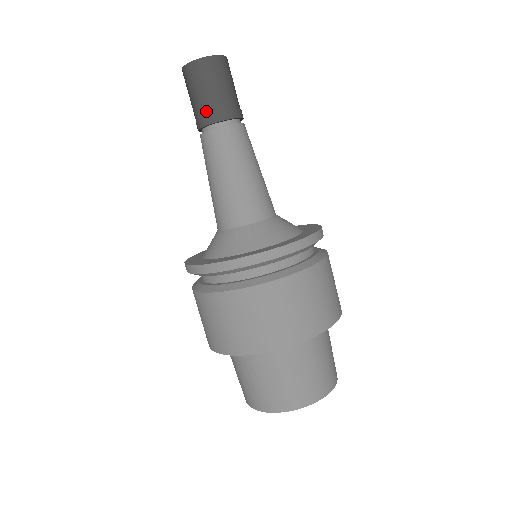
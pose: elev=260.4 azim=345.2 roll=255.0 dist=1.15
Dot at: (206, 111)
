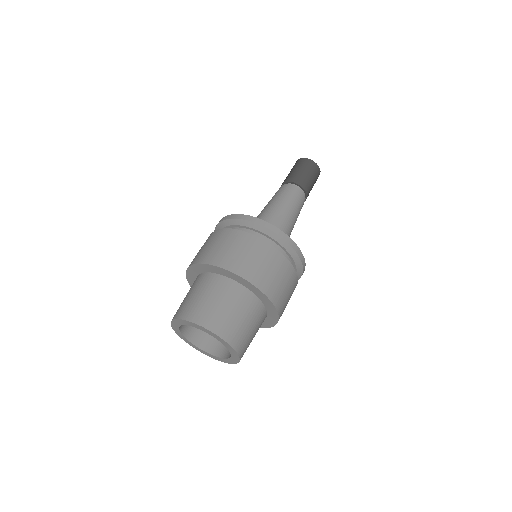
Dot at: (293, 176)
